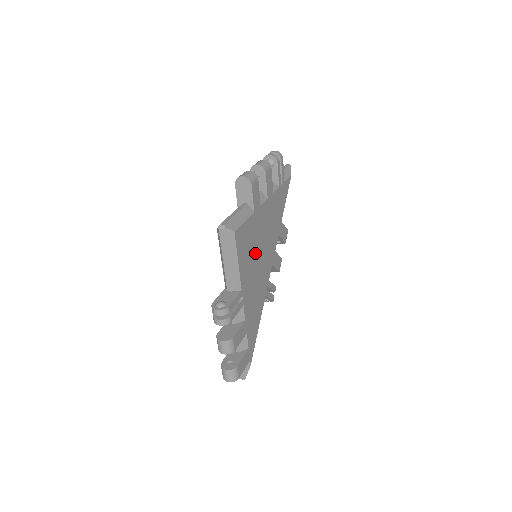
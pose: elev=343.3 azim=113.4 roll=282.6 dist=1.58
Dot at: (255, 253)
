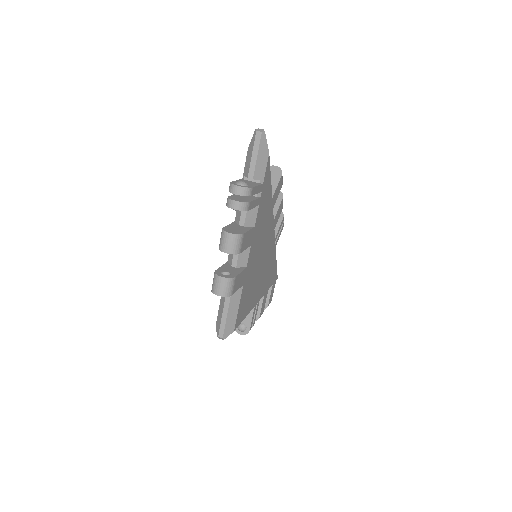
Dot at: (256, 277)
